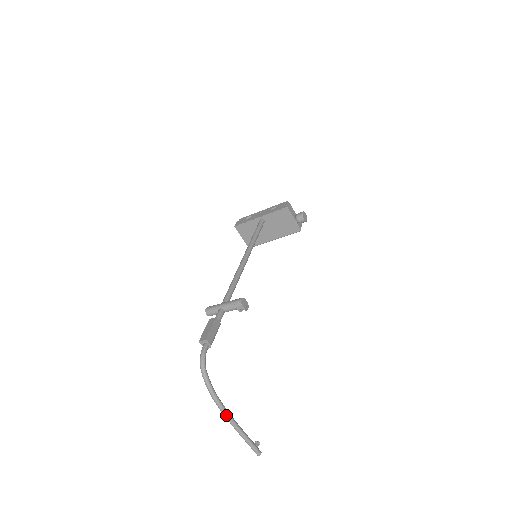
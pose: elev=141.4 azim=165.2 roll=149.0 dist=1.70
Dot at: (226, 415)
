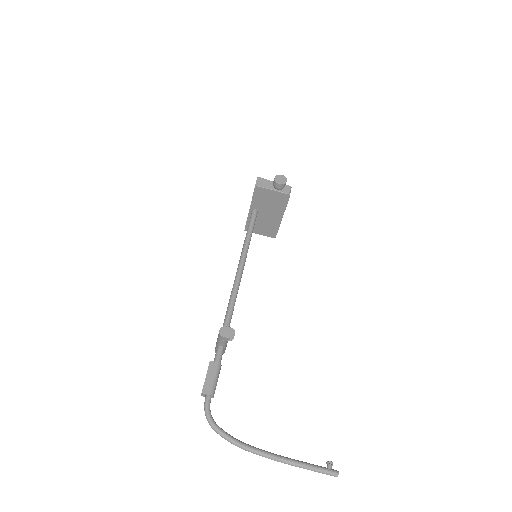
Dot at: (263, 456)
